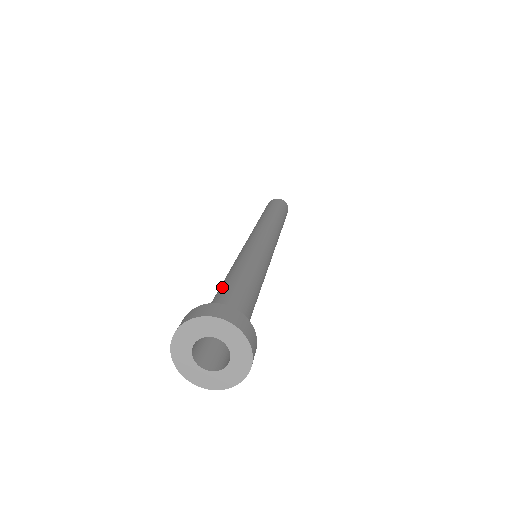
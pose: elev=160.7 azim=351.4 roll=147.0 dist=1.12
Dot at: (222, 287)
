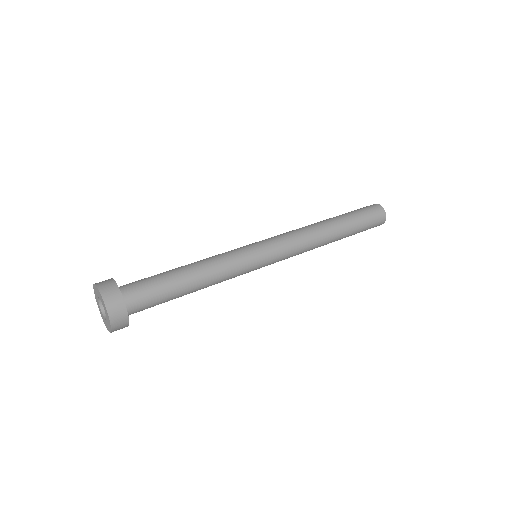
Dot at: (164, 272)
